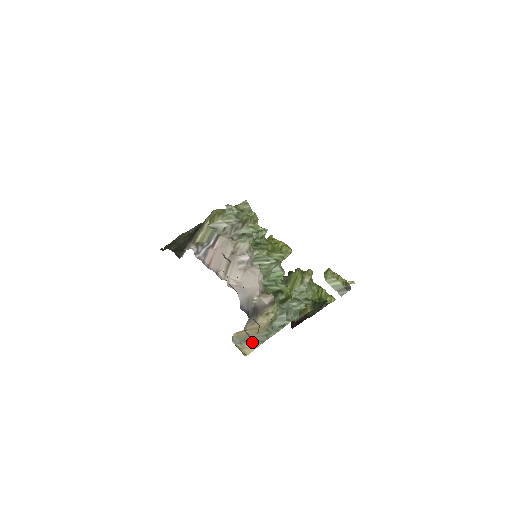
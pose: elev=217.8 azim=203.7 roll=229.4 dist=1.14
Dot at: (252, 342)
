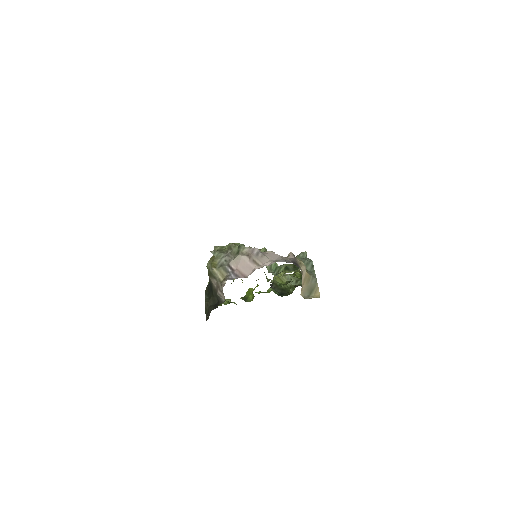
Dot at: (313, 288)
